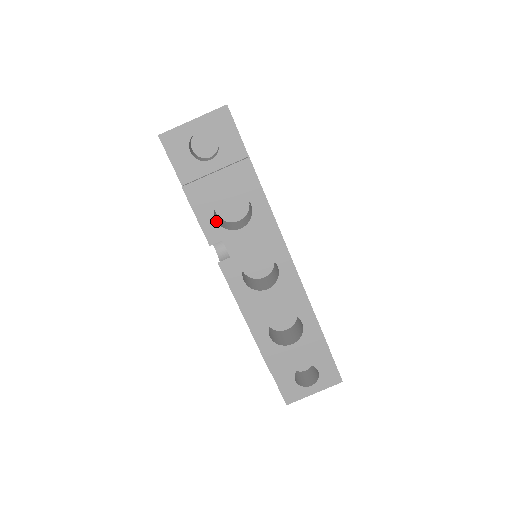
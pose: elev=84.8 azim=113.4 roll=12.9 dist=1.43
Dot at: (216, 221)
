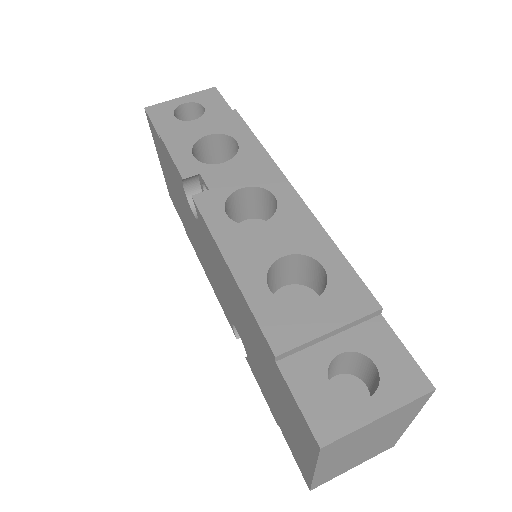
Dot at: (194, 157)
